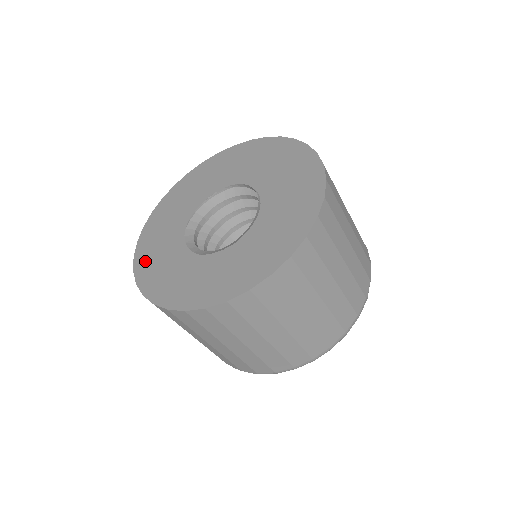
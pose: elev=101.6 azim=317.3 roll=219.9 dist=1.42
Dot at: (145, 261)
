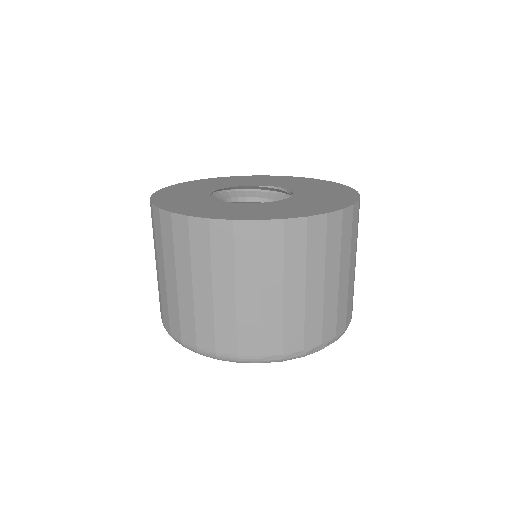
Dot at: (179, 187)
